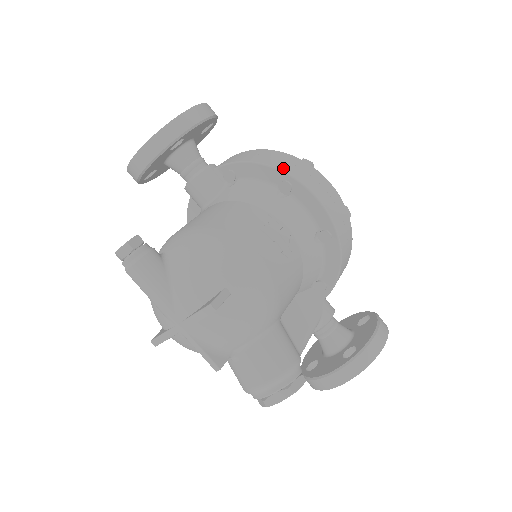
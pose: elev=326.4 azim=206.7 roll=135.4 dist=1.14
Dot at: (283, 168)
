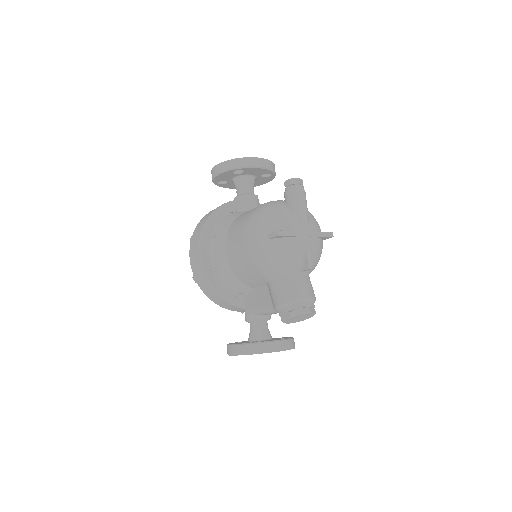
Dot at: occluded
